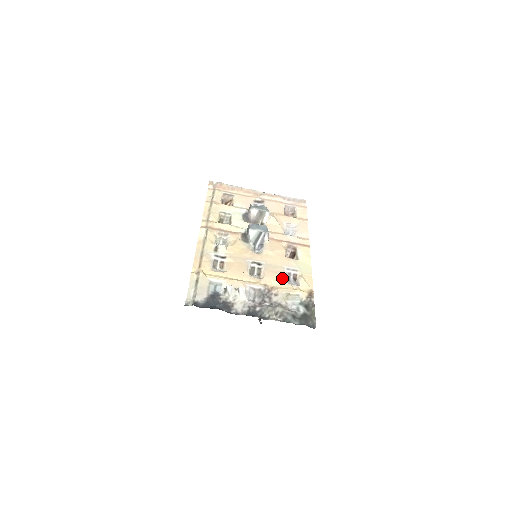
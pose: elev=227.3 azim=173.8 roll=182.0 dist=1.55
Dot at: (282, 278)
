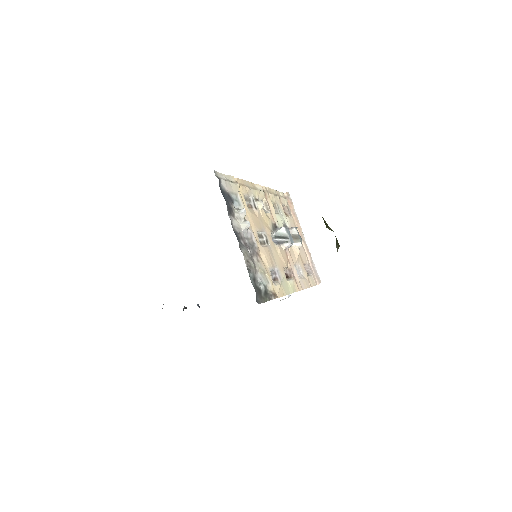
Dot at: (271, 265)
